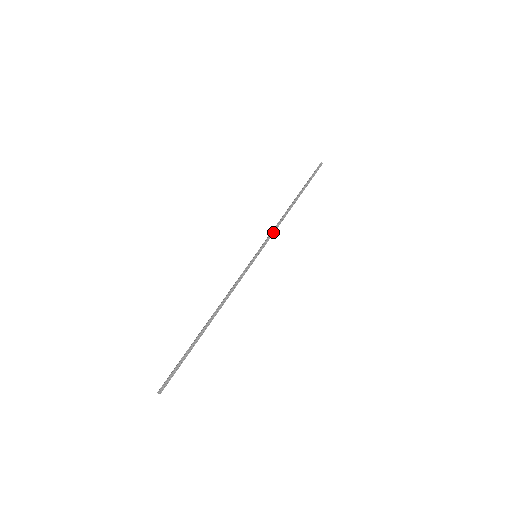
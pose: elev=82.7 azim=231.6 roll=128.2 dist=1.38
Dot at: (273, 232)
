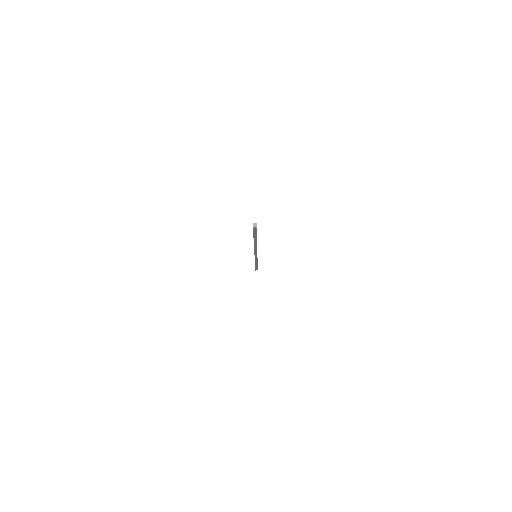
Dot at: occluded
